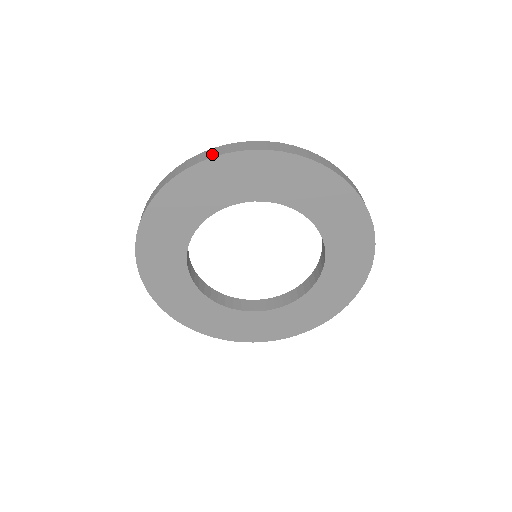
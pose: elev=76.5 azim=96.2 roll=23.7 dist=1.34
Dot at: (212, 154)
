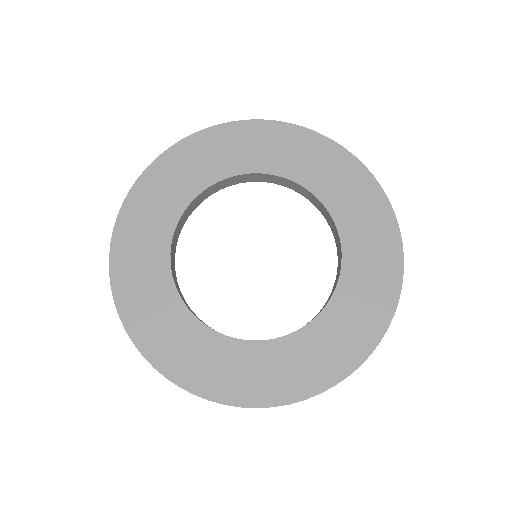
Dot at: (263, 122)
